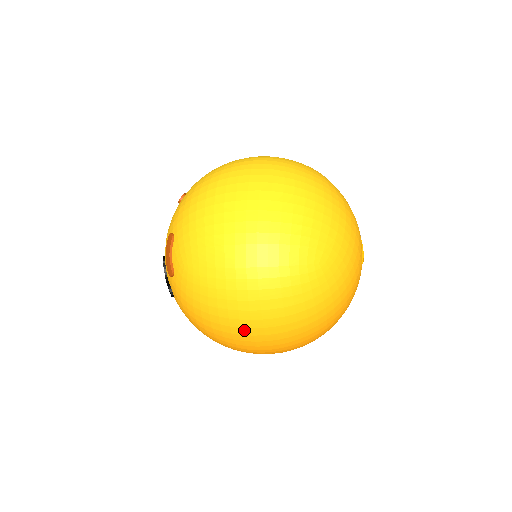
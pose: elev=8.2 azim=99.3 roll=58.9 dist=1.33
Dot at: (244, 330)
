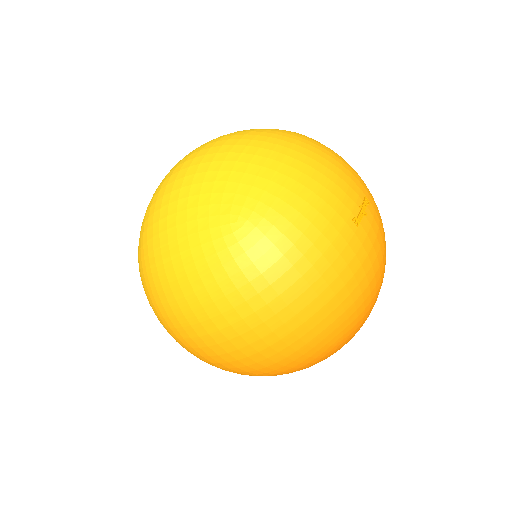
Dot at: (187, 330)
